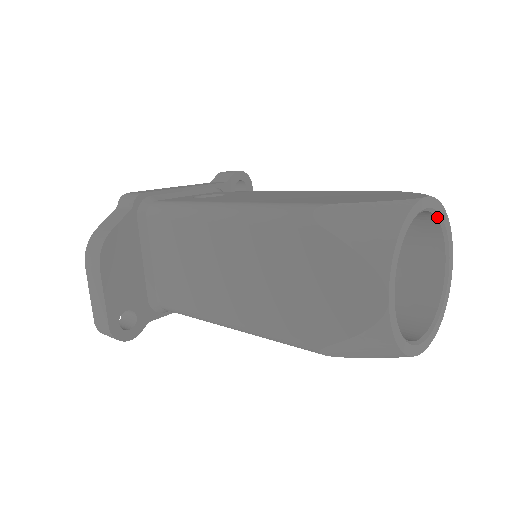
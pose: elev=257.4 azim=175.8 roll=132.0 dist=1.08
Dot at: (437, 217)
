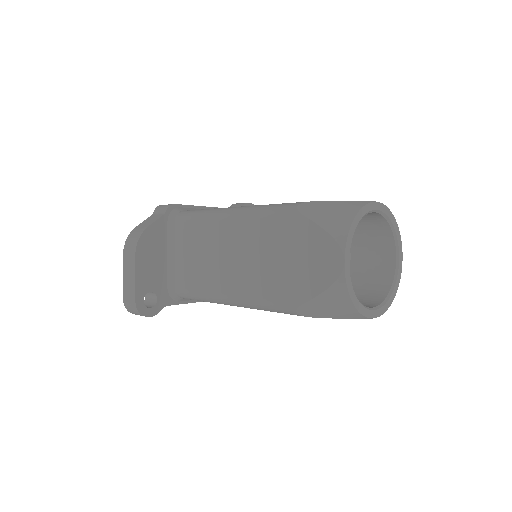
Dot at: (388, 221)
